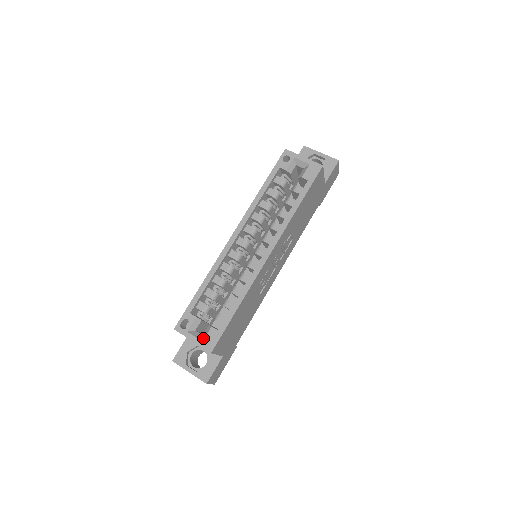
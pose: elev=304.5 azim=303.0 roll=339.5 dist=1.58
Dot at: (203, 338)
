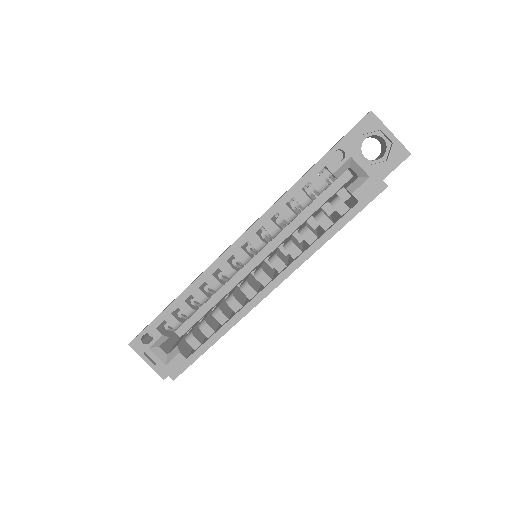
Dot at: (167, 361)
